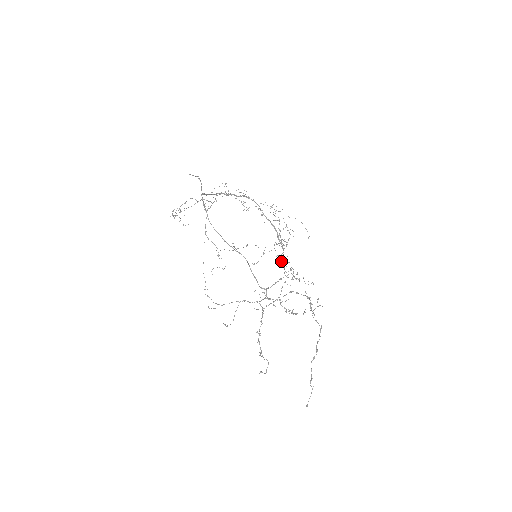
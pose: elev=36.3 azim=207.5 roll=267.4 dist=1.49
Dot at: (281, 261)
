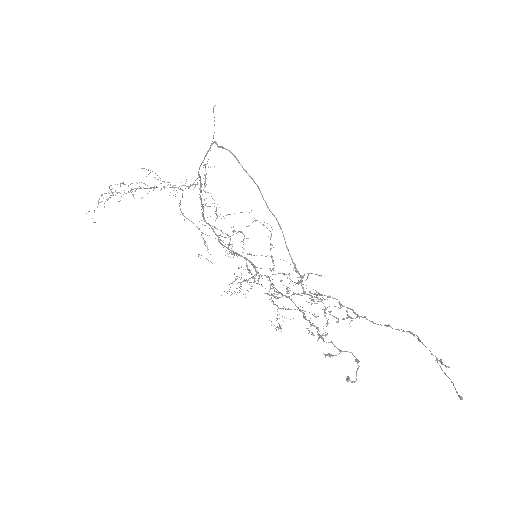
Dot at: (283, 274)
